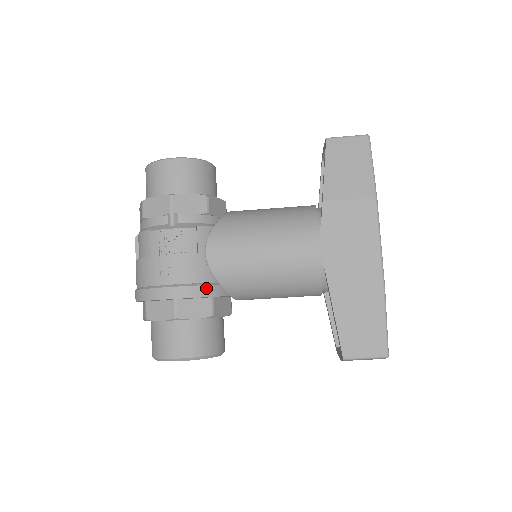
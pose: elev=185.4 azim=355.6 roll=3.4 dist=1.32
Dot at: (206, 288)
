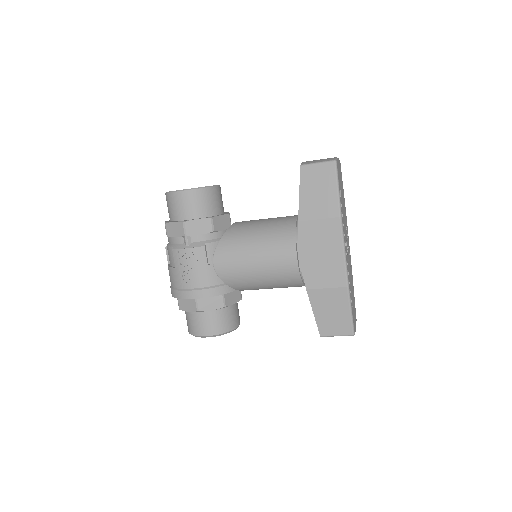
Dot at: (217, 289)
